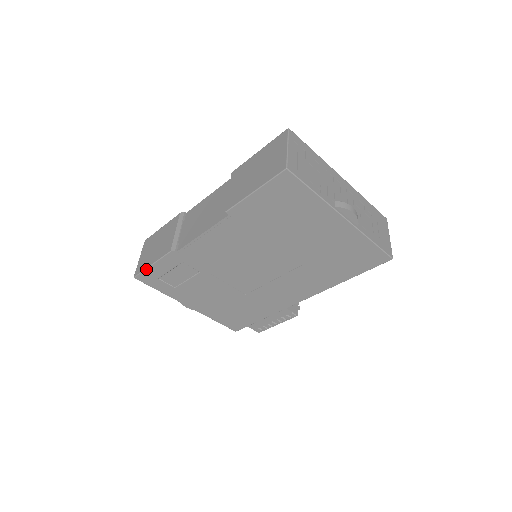
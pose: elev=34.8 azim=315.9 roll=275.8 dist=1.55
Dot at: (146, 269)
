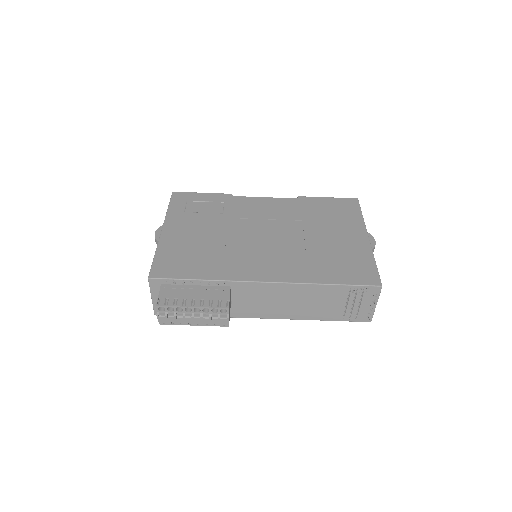
Dot at: (192, 193)
